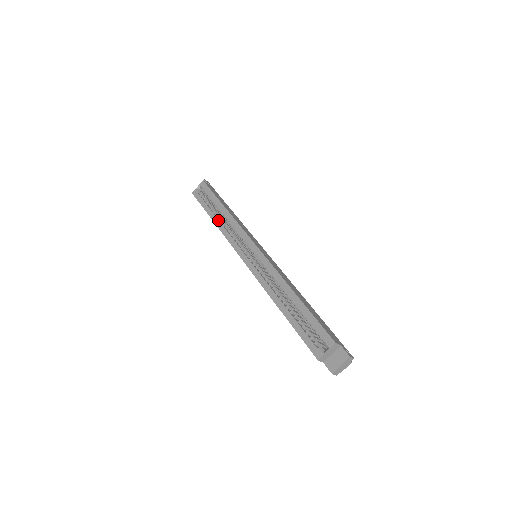
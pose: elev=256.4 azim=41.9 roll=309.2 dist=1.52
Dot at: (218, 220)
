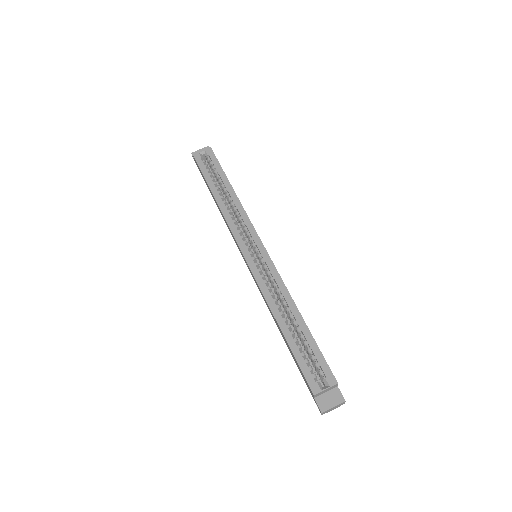
Dot at: (221, 199)
